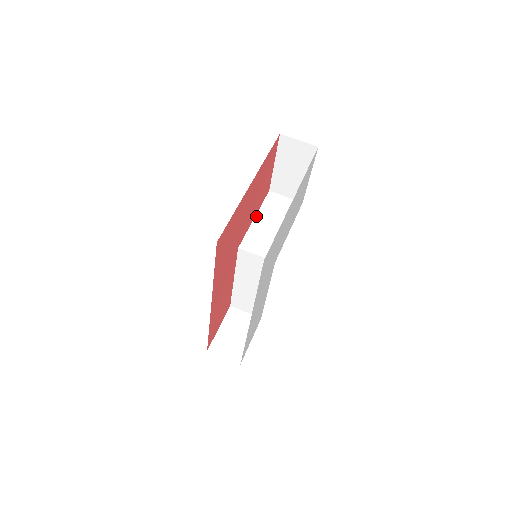
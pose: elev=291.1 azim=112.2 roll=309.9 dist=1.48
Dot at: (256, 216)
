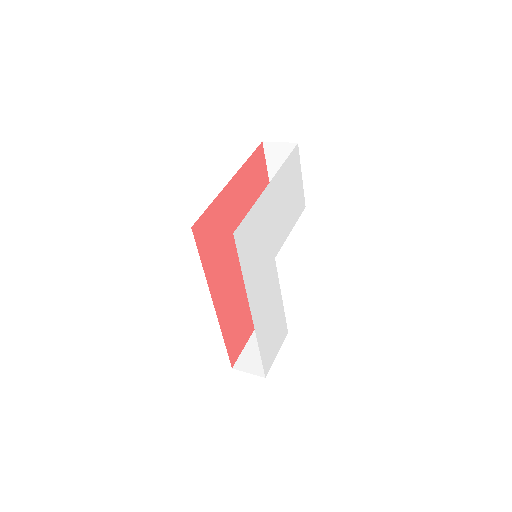
Dot at: occluded
